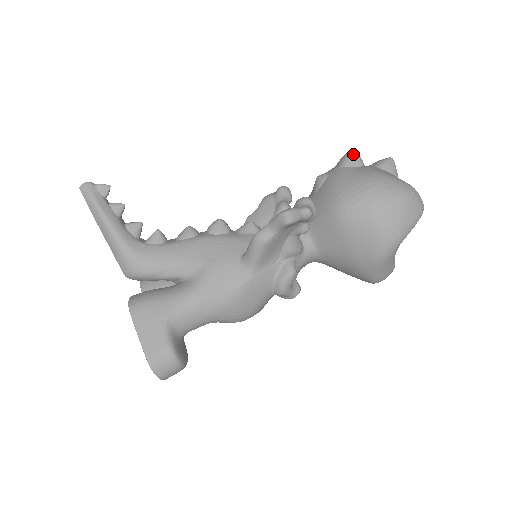
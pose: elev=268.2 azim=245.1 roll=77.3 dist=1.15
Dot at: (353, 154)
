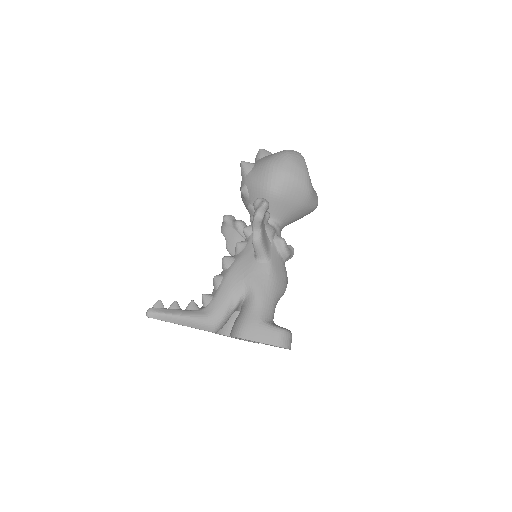
Dot at: (245, 164)
